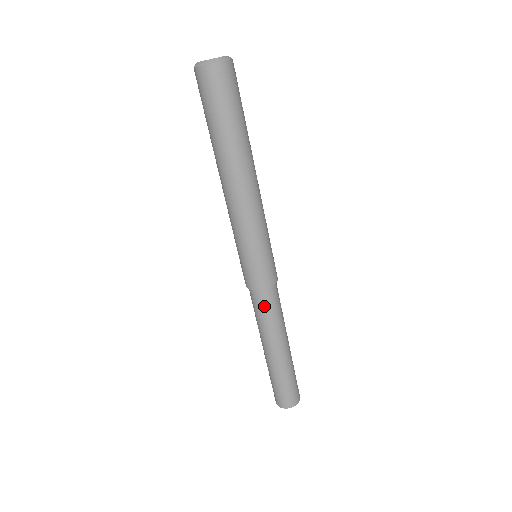
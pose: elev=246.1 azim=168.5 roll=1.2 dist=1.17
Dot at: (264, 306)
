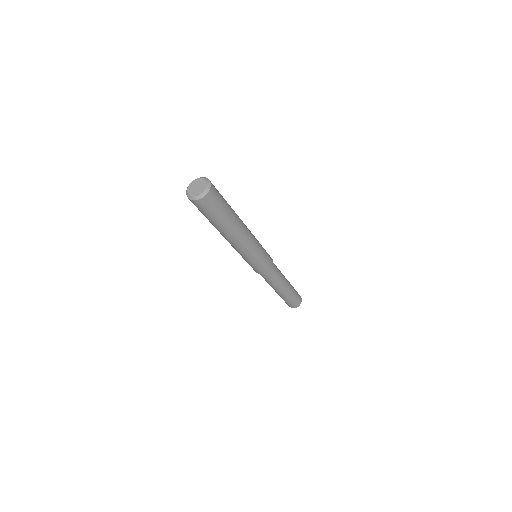
Dot at: (269, 277)
